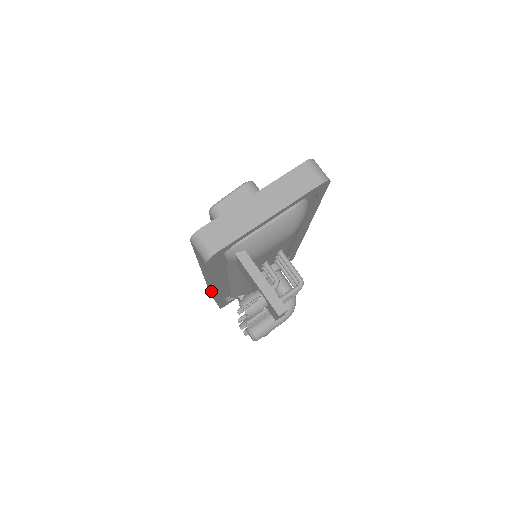
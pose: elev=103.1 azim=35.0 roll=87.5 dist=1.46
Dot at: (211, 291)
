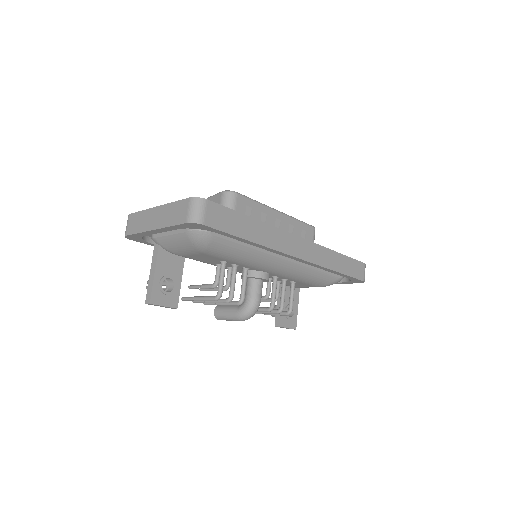
Dot at: occluded
